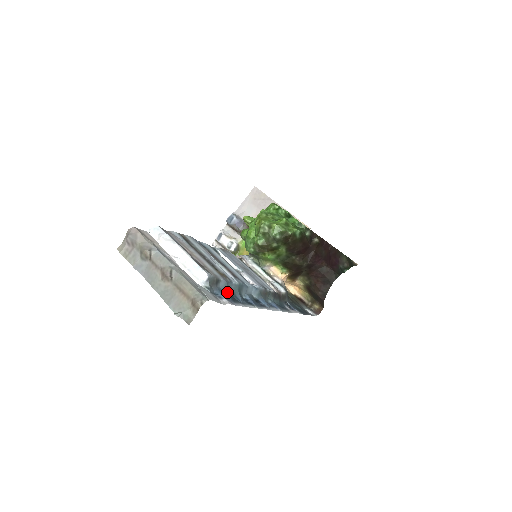
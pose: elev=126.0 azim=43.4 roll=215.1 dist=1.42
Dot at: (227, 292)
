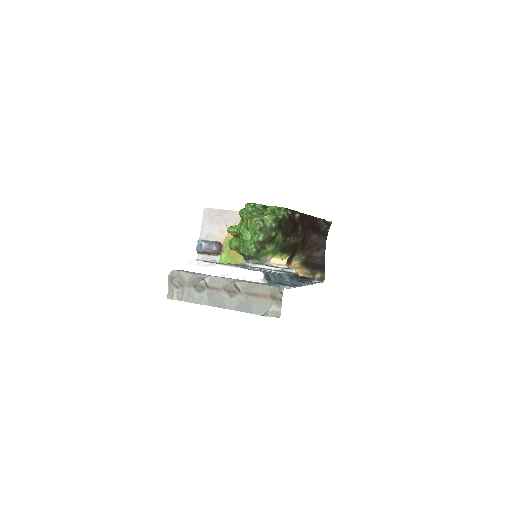
Dot at: (278, 283)
